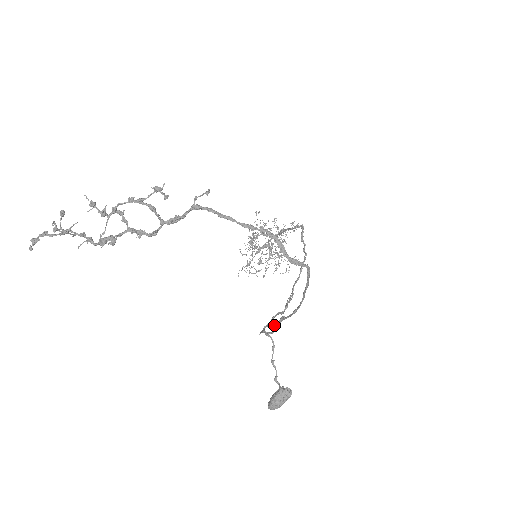
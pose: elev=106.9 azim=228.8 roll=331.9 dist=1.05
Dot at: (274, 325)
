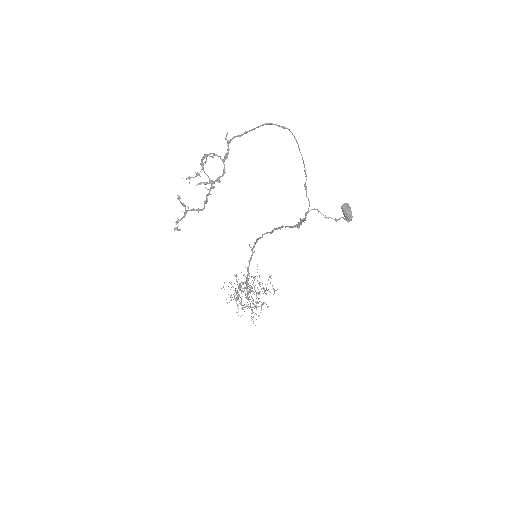
Dot at: (306, 194)
